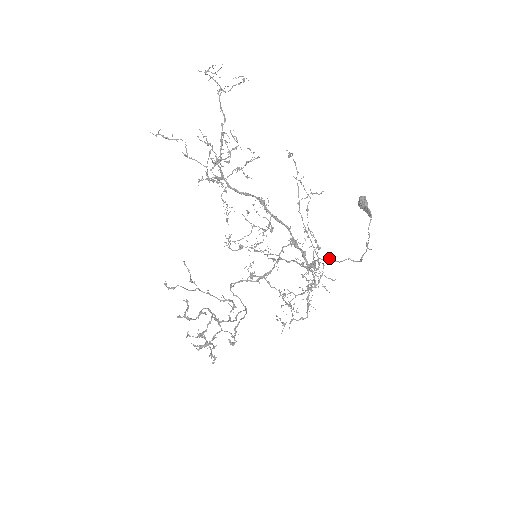
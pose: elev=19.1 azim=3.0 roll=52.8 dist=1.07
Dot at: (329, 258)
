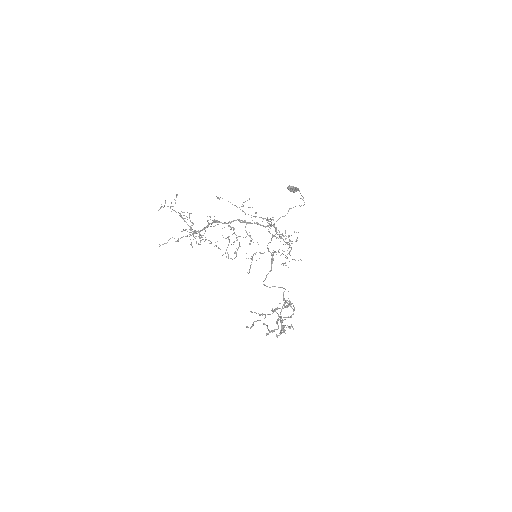
Dot at: (279, 218)
